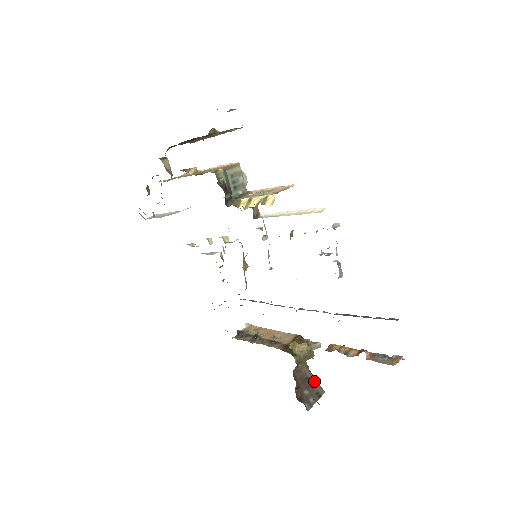
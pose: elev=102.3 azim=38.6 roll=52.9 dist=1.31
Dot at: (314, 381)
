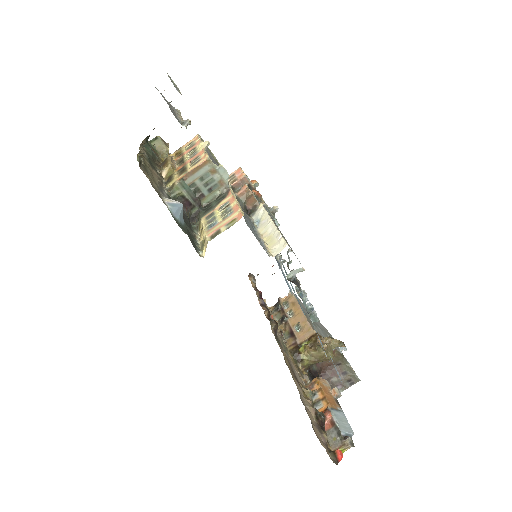
Dot at: (348, 368)
